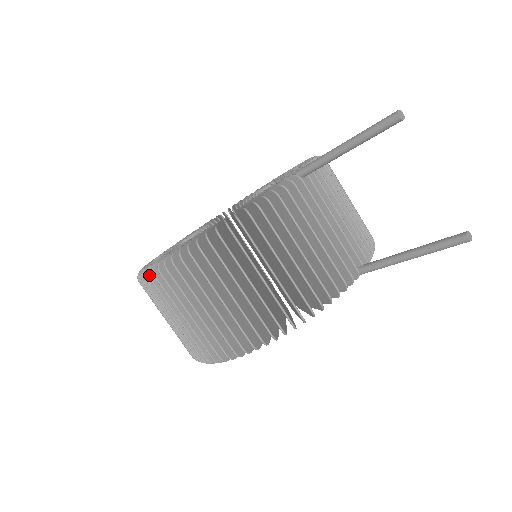
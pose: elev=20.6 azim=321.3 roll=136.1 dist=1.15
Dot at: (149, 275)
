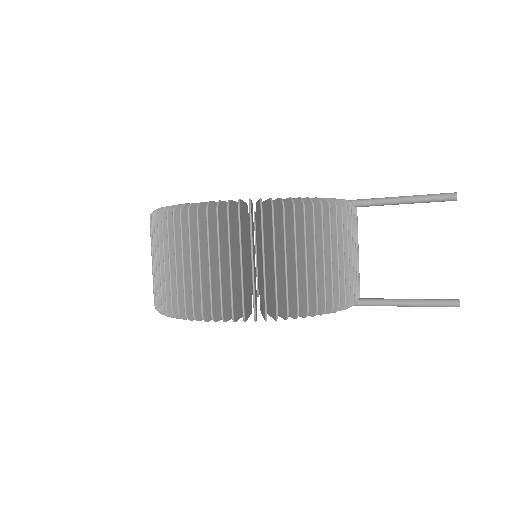
Dot at: (198, 208)
